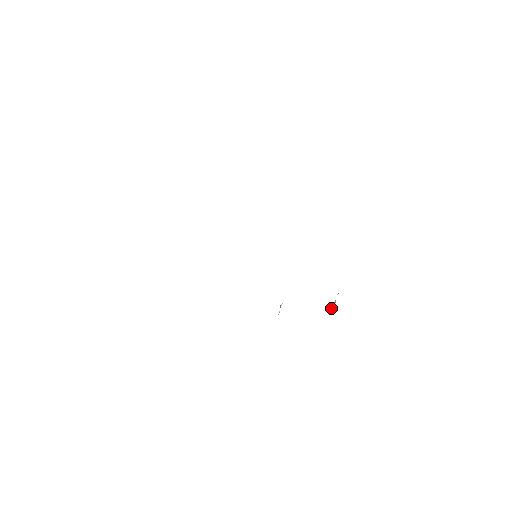
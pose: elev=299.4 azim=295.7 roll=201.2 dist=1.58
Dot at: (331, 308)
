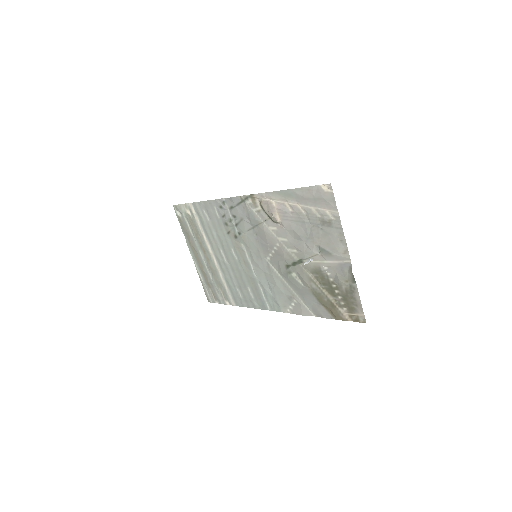
Dot at: (305, 263)
